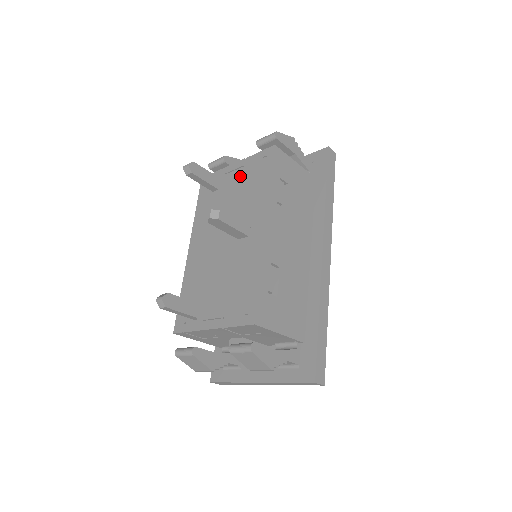
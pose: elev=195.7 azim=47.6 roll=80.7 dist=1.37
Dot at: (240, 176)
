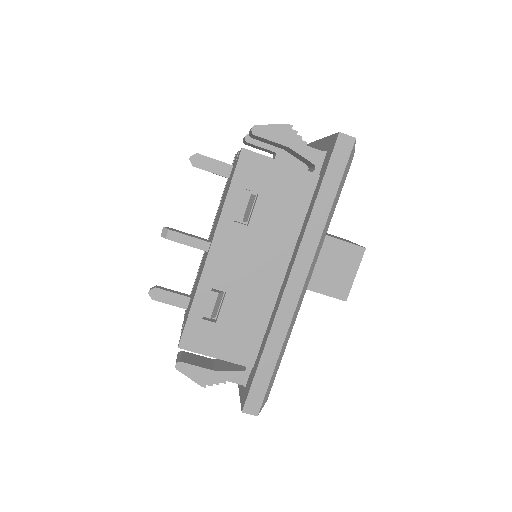
Dot at: occluded
